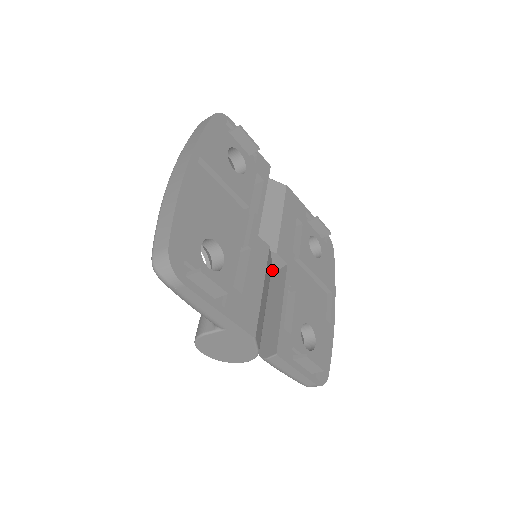
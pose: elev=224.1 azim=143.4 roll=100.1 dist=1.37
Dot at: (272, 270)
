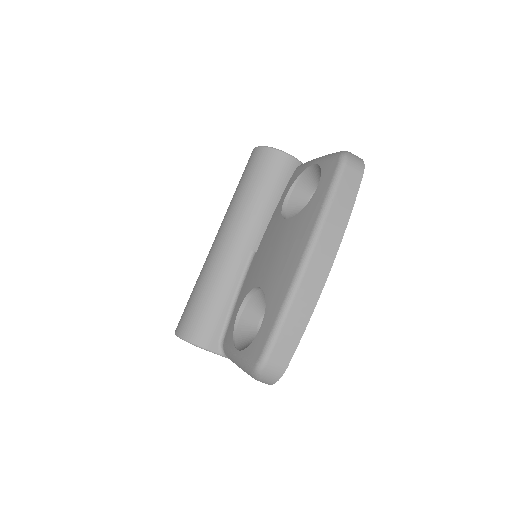
Dot at: occluded
